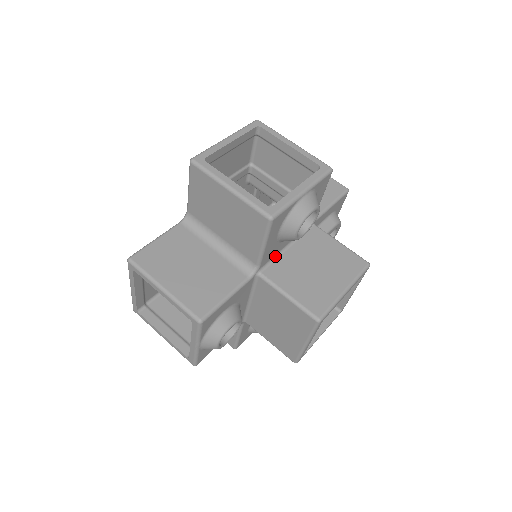
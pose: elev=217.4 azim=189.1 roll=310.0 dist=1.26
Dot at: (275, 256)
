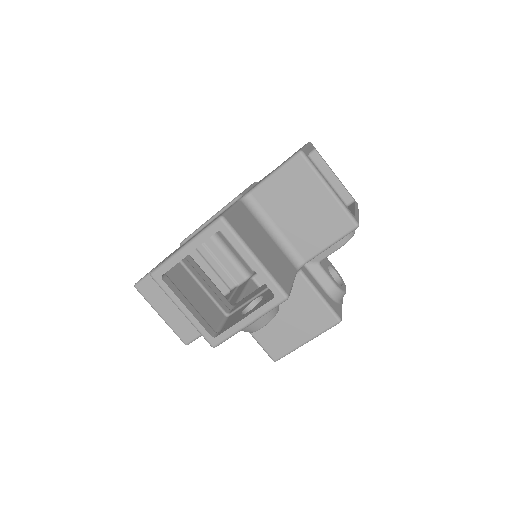
Dot at: occluded
